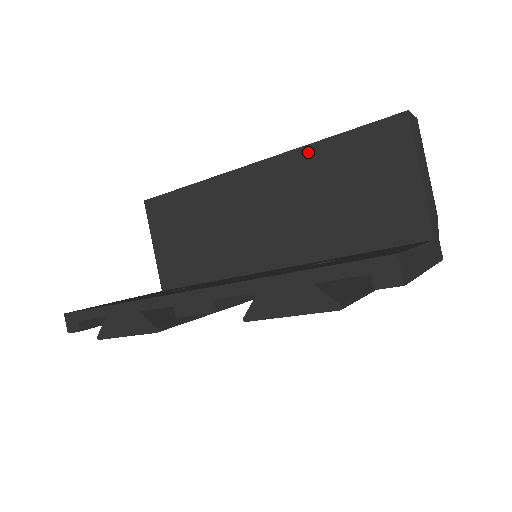
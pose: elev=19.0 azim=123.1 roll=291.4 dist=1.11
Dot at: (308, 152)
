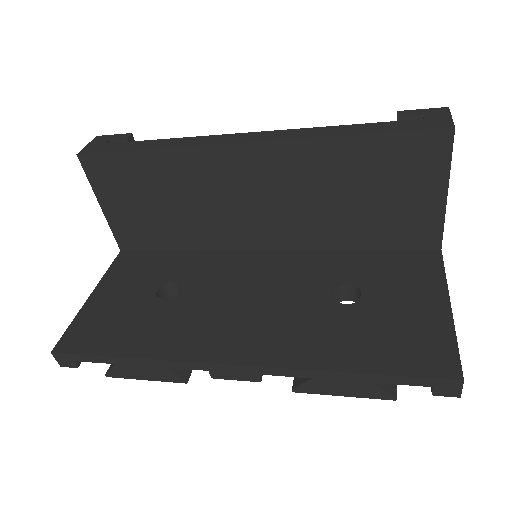
Dot at: (322, 146)
